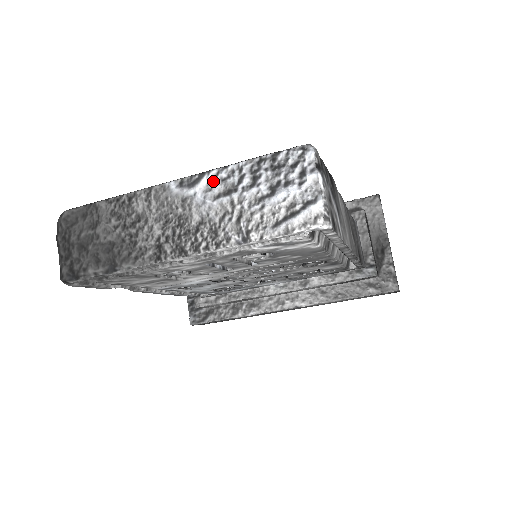
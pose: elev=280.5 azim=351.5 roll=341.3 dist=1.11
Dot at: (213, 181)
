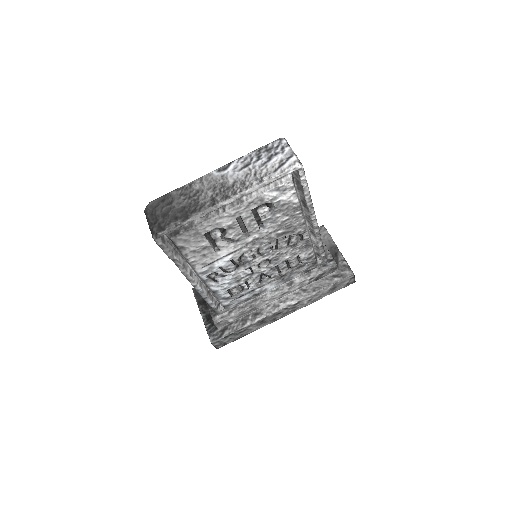
Dot at: (237, 164)
